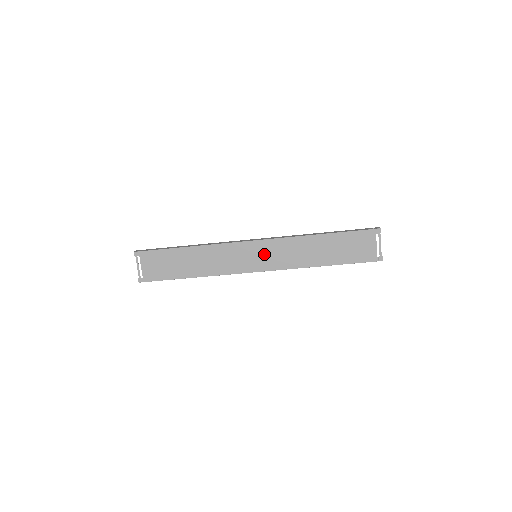
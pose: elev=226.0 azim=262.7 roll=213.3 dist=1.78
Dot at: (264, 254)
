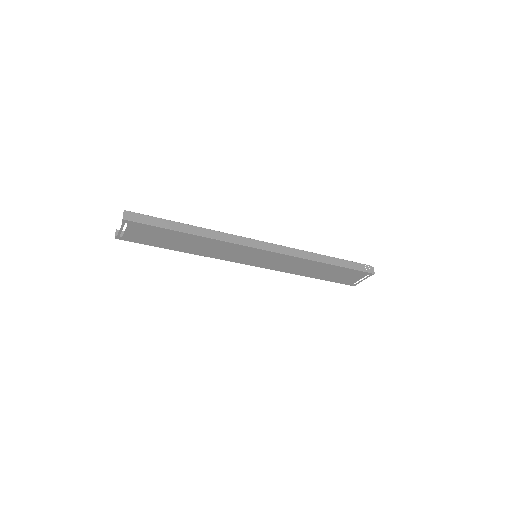
Dot at: (265, 259)
